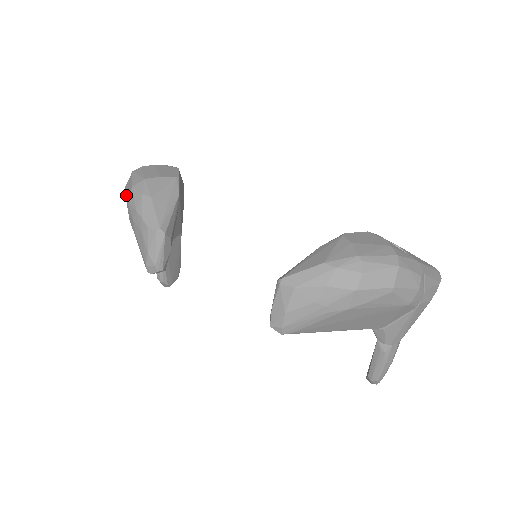
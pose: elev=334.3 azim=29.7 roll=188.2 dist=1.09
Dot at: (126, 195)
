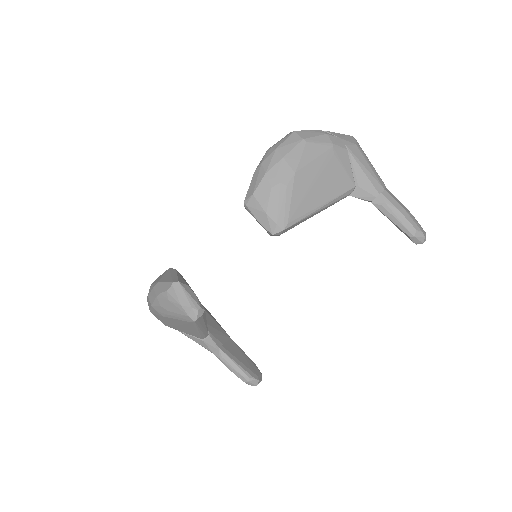
Dot at: (151, 309)
